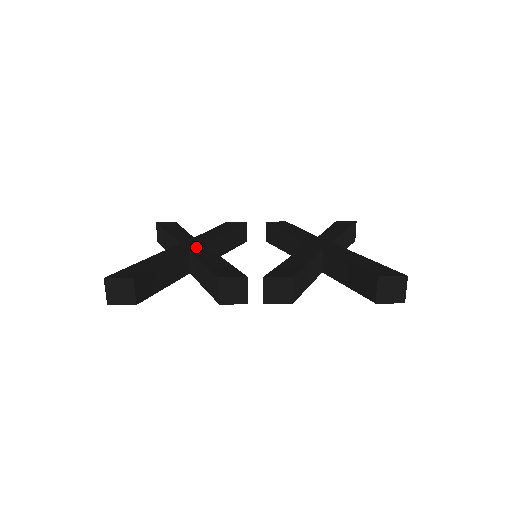
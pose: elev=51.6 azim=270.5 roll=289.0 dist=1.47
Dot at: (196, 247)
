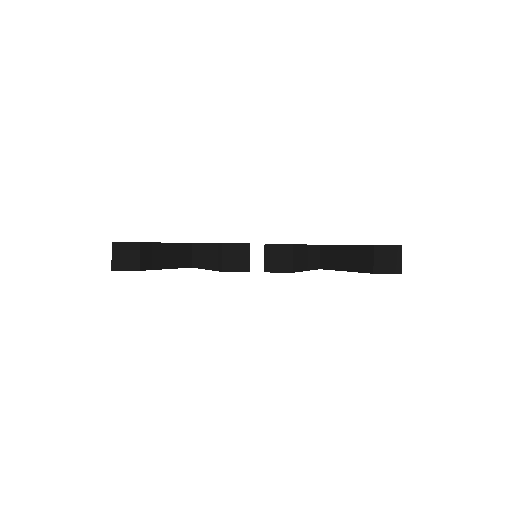
Dot at: occluded
